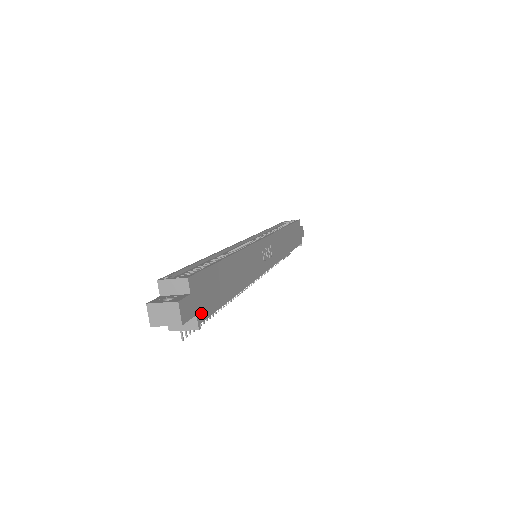
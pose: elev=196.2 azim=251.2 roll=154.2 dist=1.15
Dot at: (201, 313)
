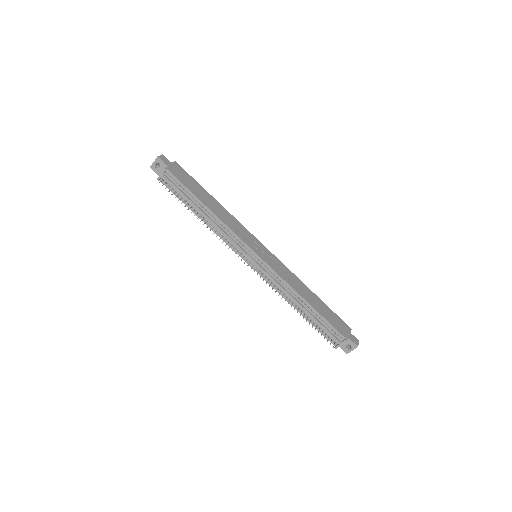
Dot at: (172, 171)
